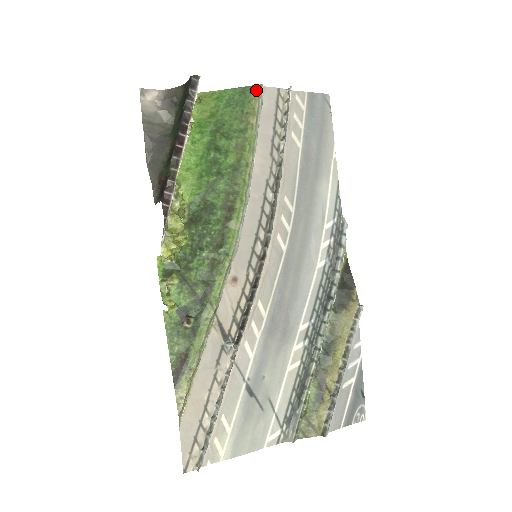
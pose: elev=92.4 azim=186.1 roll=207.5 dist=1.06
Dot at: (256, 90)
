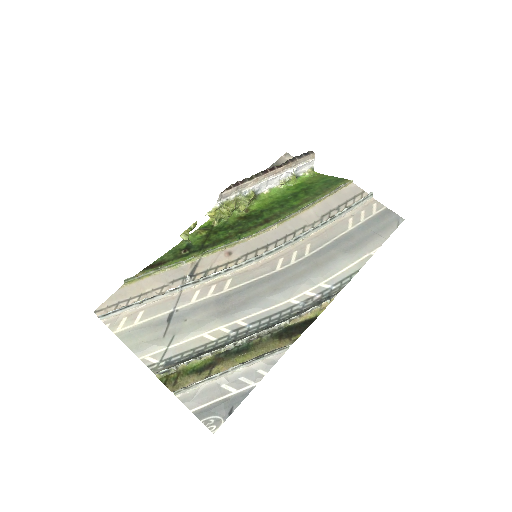
Dot at: (346, 182)
